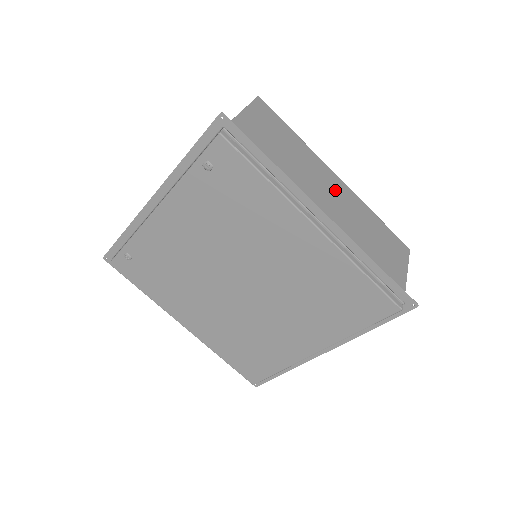
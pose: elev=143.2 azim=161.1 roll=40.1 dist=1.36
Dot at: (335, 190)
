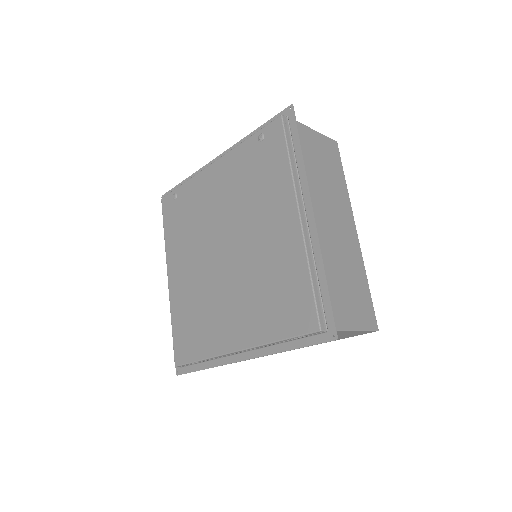
Dot at: (344, 228)
